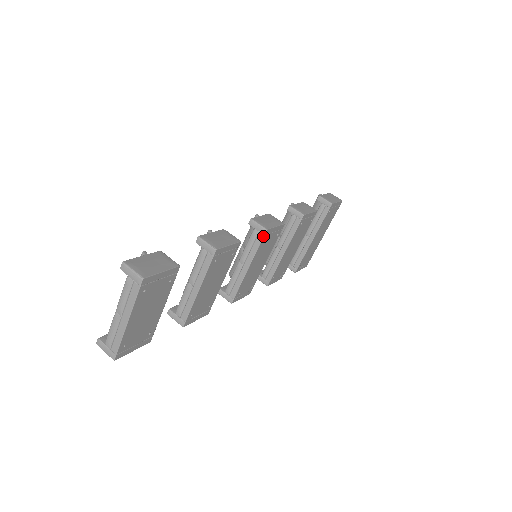
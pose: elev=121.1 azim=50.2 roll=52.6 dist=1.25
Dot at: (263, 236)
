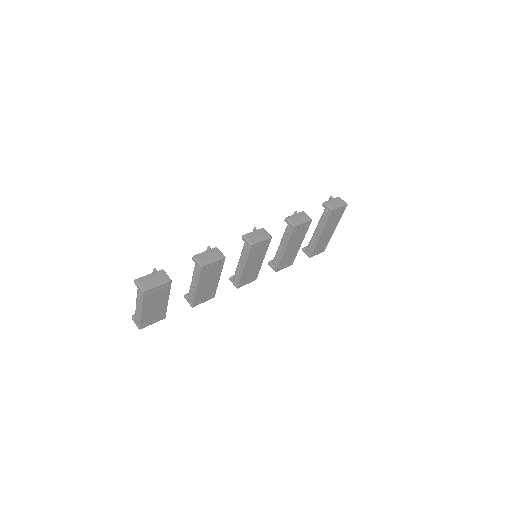
Dot at: (250, 249)
